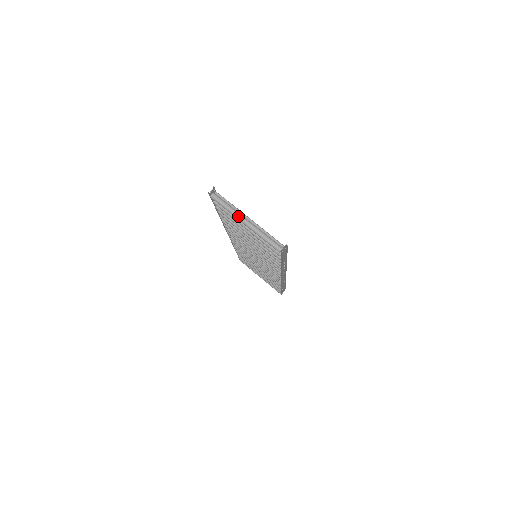
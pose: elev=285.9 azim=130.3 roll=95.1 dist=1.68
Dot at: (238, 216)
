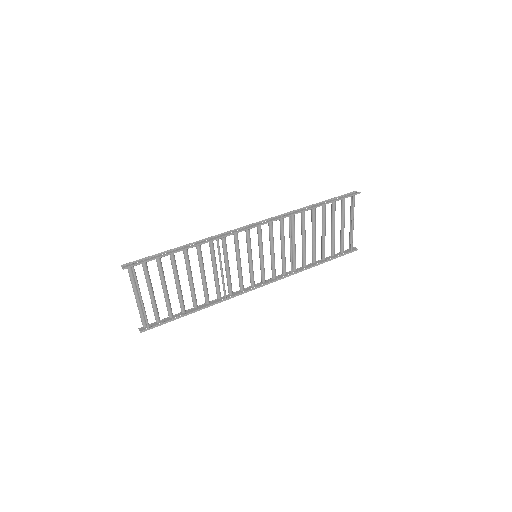
Dot at: (133, 291)
